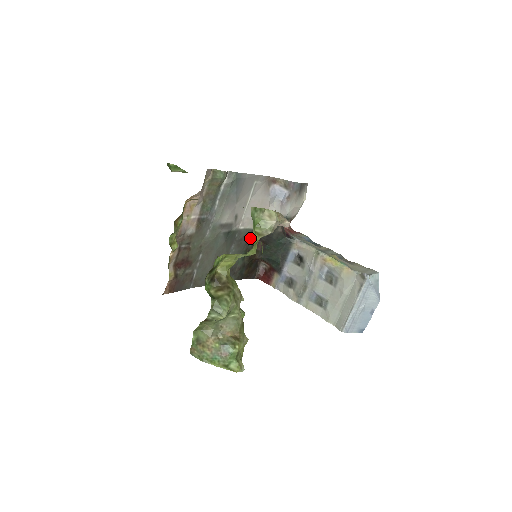
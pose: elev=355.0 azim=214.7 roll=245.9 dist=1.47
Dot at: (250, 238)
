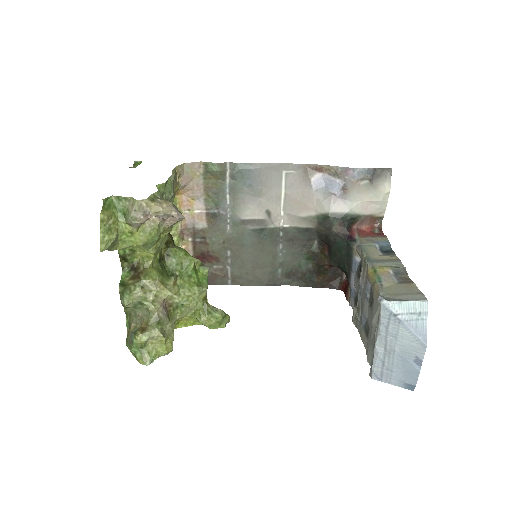
Dot at: (307, 239)
